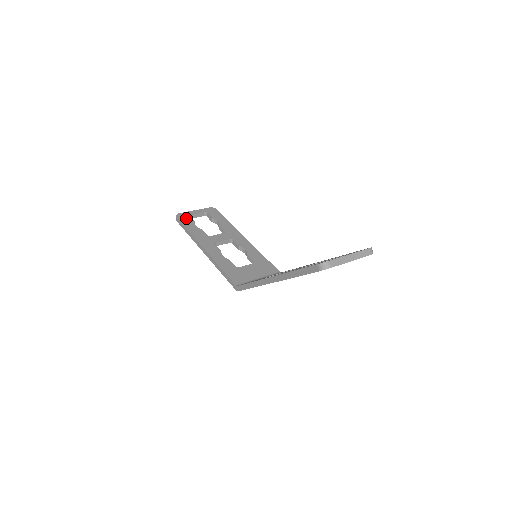
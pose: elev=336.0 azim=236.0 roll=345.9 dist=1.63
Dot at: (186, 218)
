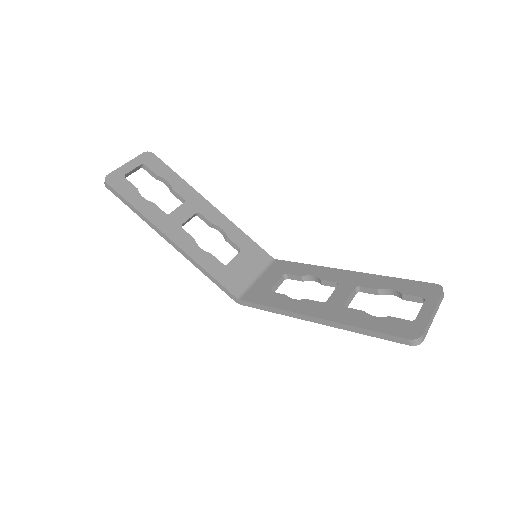
Dot at: (122, 183)
